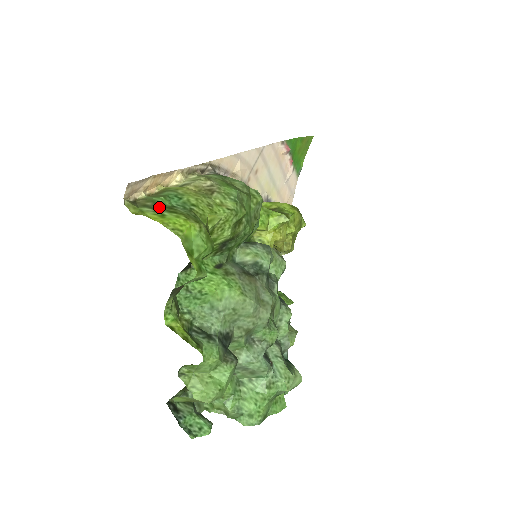
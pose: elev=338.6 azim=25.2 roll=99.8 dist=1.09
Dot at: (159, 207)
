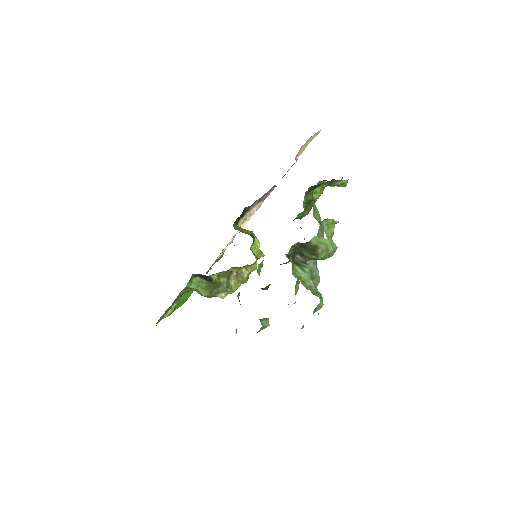
Dot at: occluded
